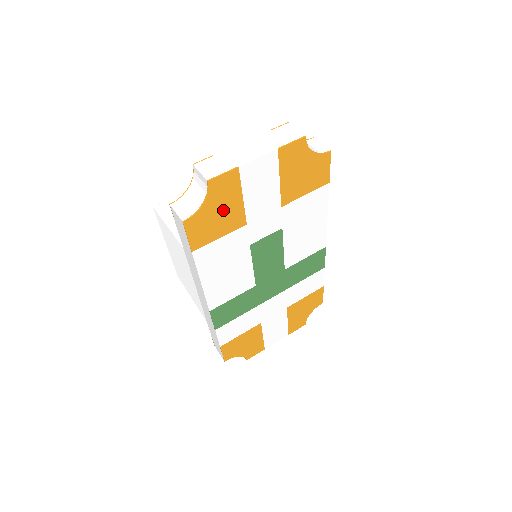
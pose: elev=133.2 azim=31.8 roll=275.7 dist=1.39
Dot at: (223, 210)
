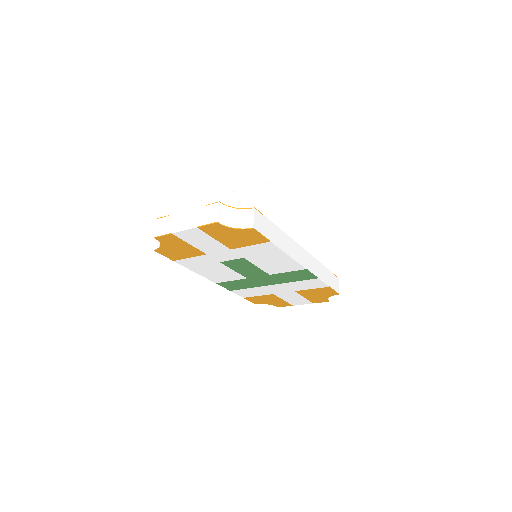
Dot at: (179, 248)
